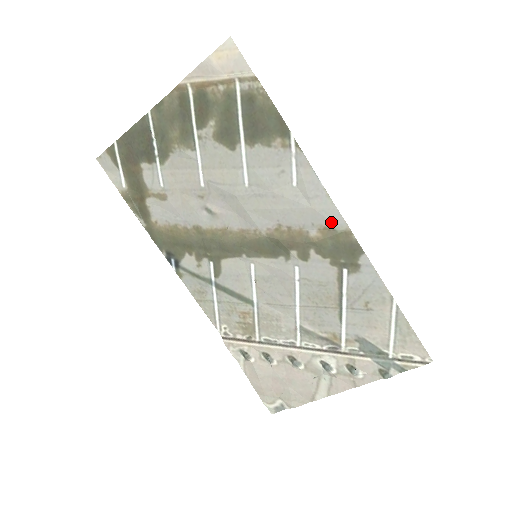
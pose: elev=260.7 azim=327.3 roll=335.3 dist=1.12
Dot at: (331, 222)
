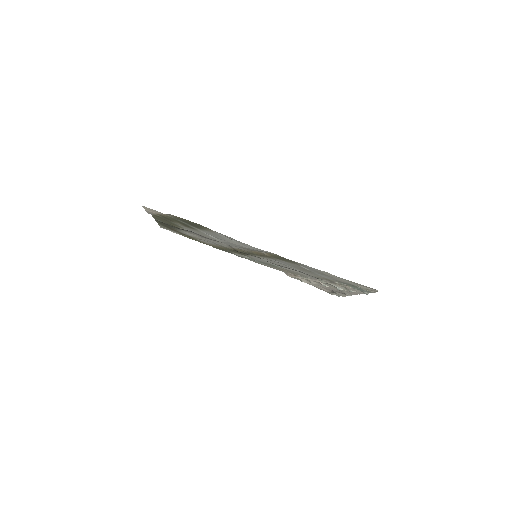
Dot at: occluded
